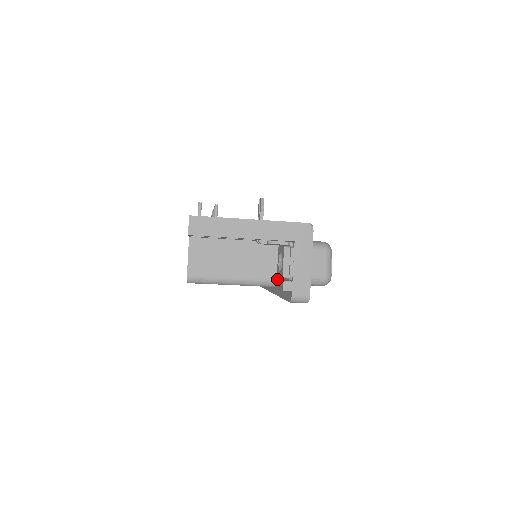
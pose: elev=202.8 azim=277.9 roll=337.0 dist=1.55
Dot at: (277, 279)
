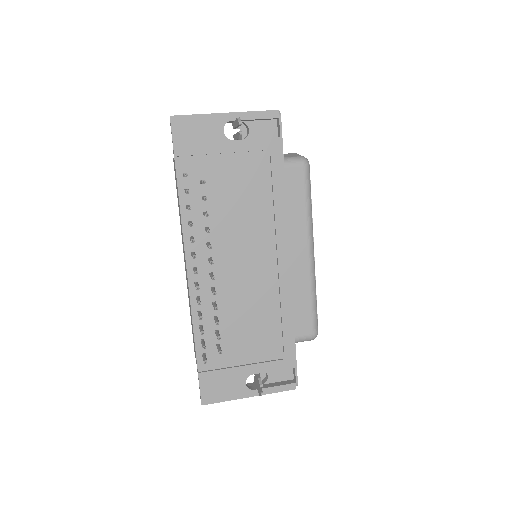
Dot at: occluded
